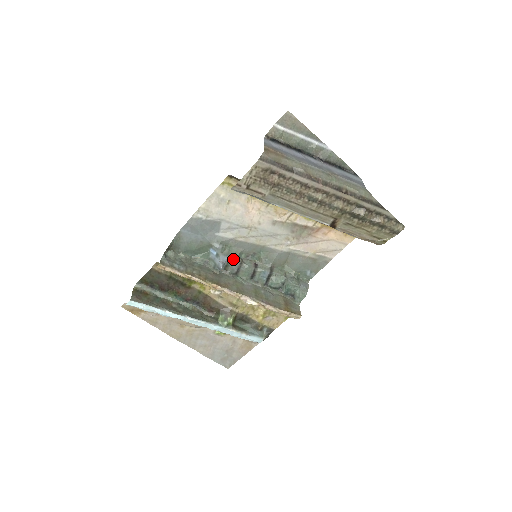
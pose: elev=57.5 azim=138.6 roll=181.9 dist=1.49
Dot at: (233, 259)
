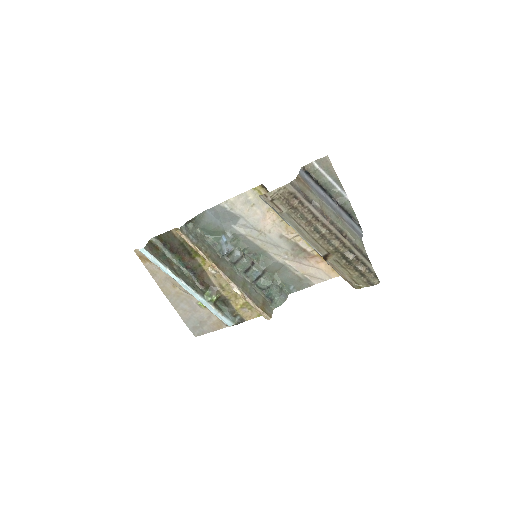
Dot at: (237, 251)
